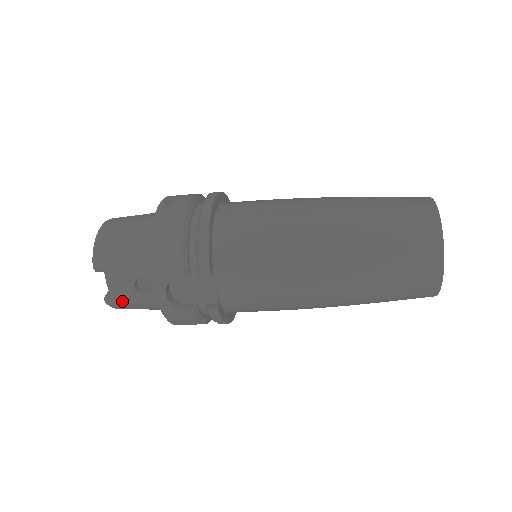
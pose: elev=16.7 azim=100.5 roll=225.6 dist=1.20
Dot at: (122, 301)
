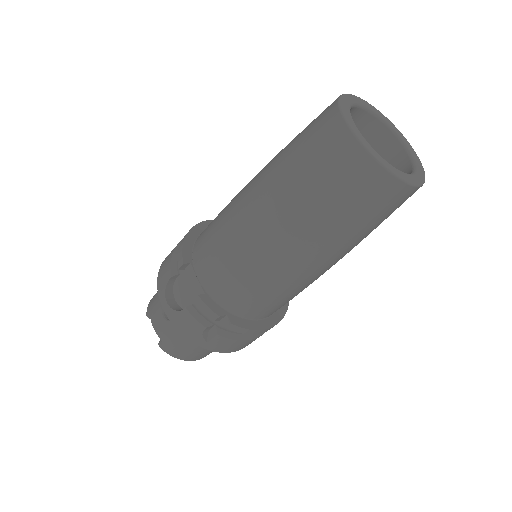
Dot at: (165, 338)
